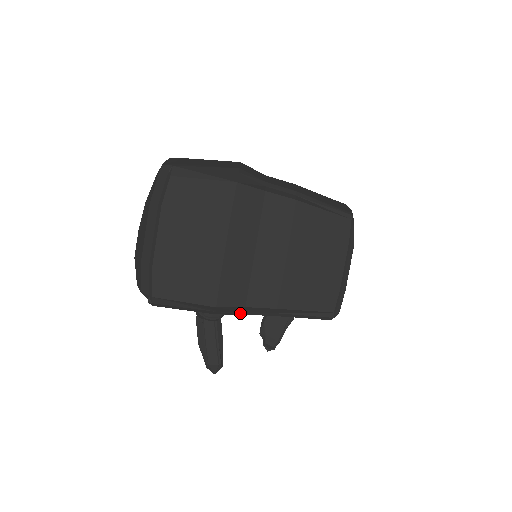
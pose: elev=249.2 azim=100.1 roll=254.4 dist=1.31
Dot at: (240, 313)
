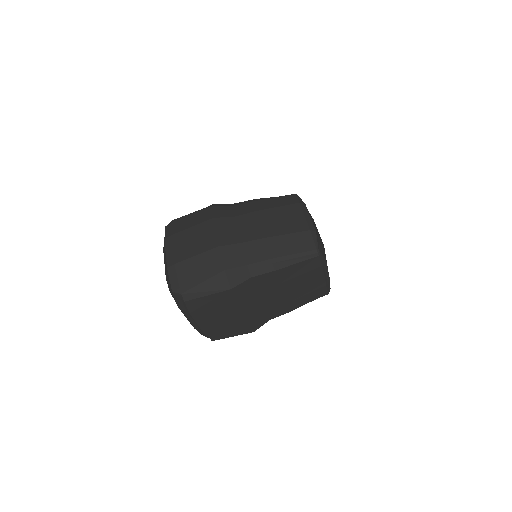
Dot at: occluded
